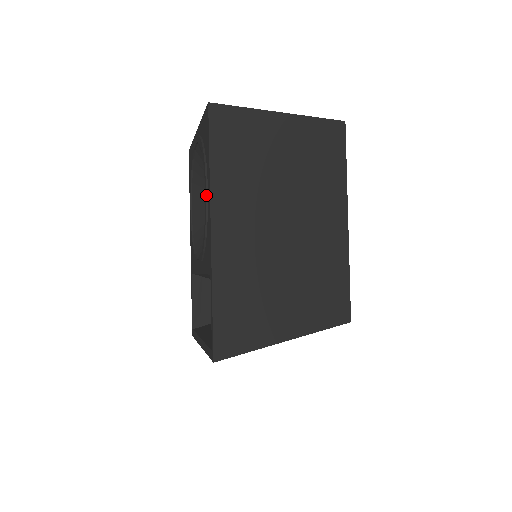
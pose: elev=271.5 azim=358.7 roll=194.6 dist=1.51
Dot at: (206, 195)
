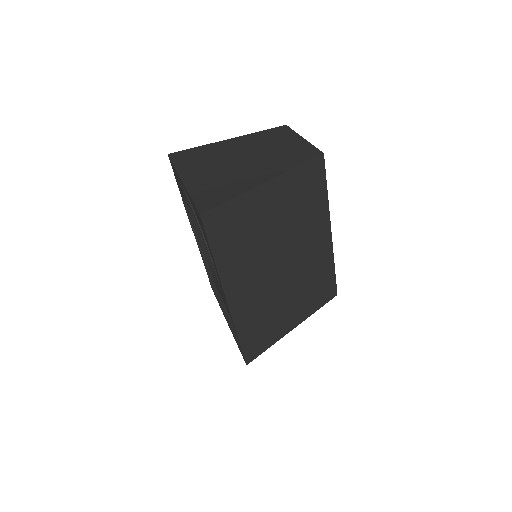
Dot at: (215, 272)
